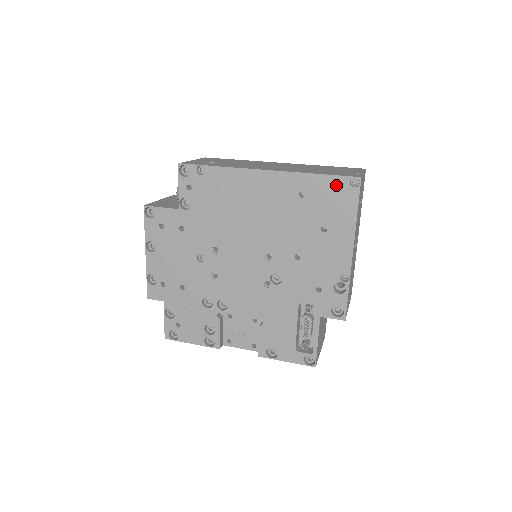
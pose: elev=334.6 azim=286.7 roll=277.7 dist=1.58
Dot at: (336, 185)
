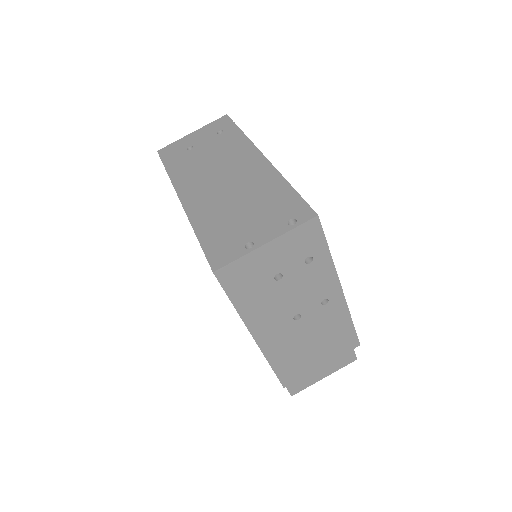
Dot at: occluded
